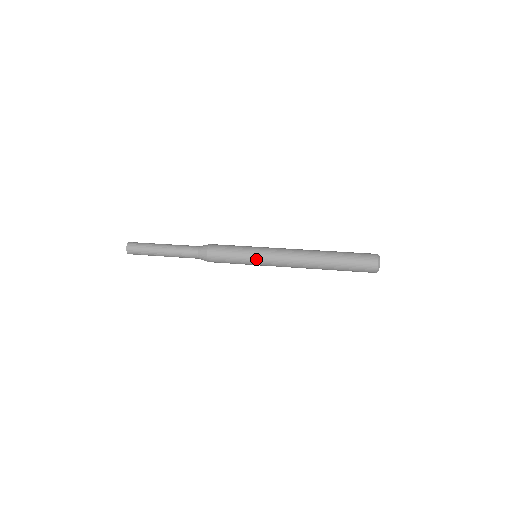
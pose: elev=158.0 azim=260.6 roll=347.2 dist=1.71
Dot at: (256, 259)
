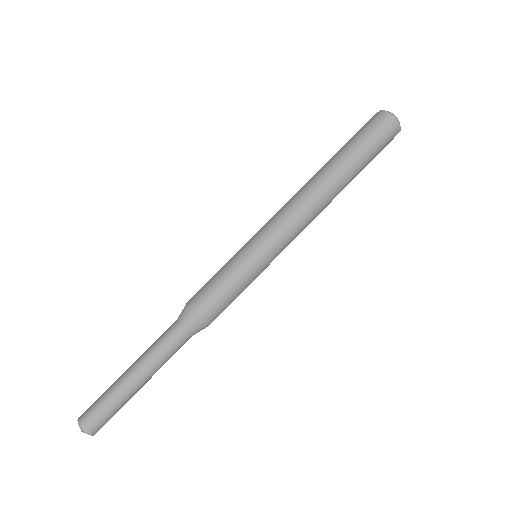
Dot at: occluded
